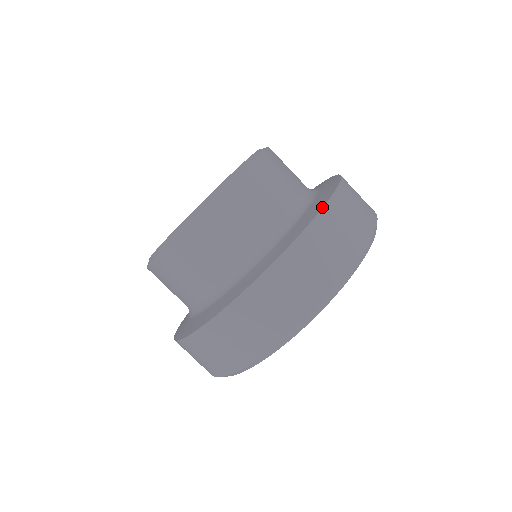
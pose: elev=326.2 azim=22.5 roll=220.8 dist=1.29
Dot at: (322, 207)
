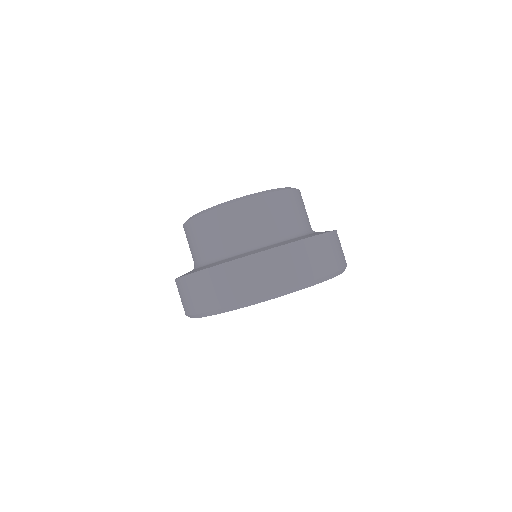
Dot at: occluded
